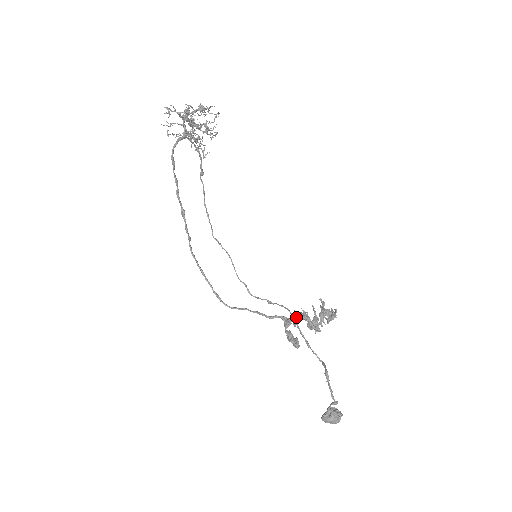
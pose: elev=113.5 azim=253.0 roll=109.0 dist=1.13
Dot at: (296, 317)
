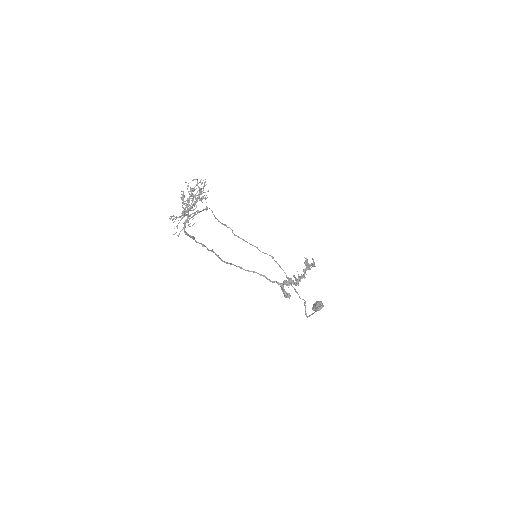
Dot at: (286, 284)
